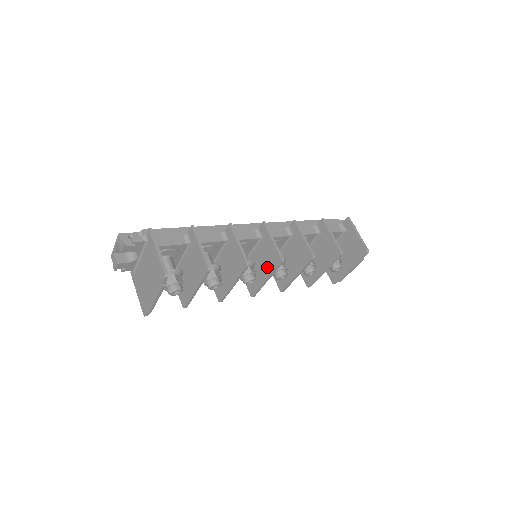
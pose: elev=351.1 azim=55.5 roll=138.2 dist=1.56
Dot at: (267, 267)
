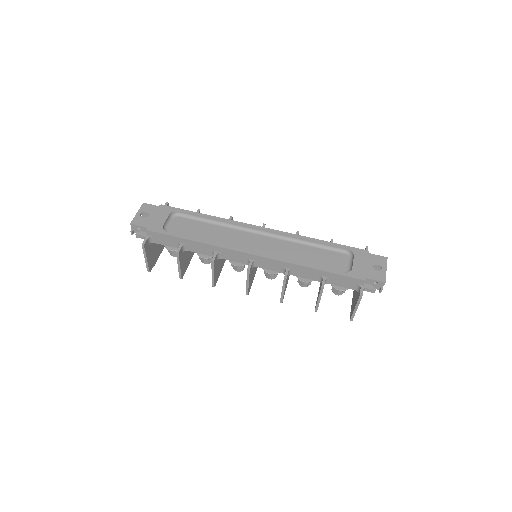
Dot at: occluded
